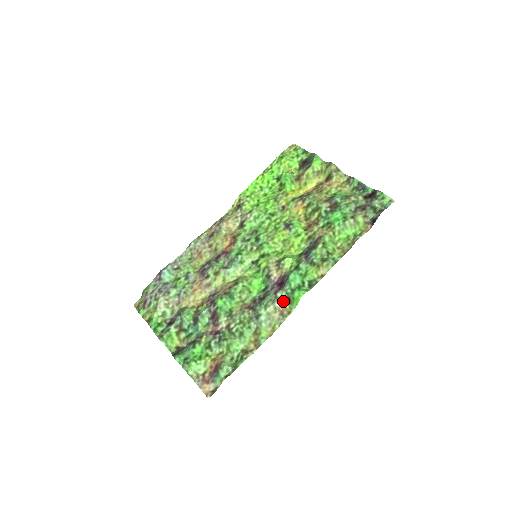
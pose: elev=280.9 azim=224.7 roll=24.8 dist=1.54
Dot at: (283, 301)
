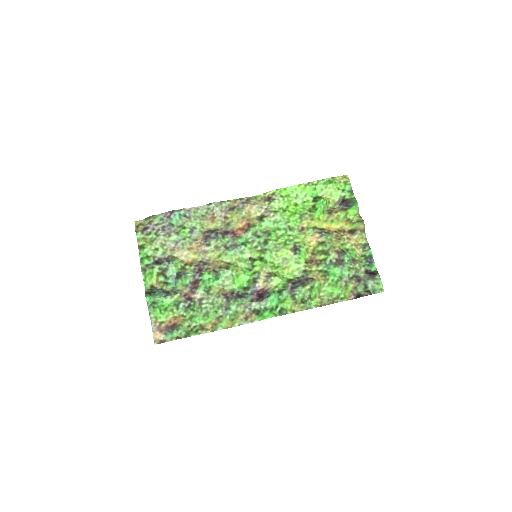
Dot at: (253, 310)
